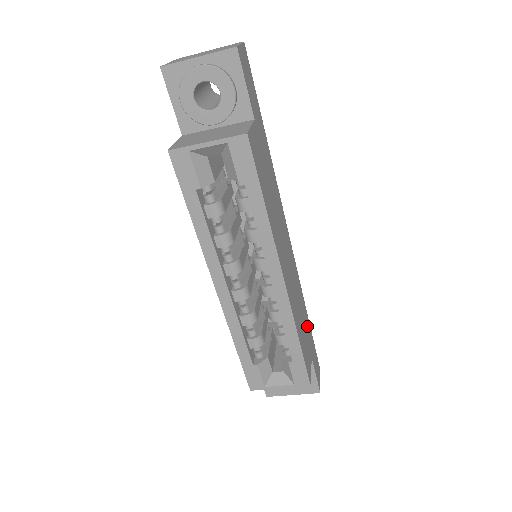
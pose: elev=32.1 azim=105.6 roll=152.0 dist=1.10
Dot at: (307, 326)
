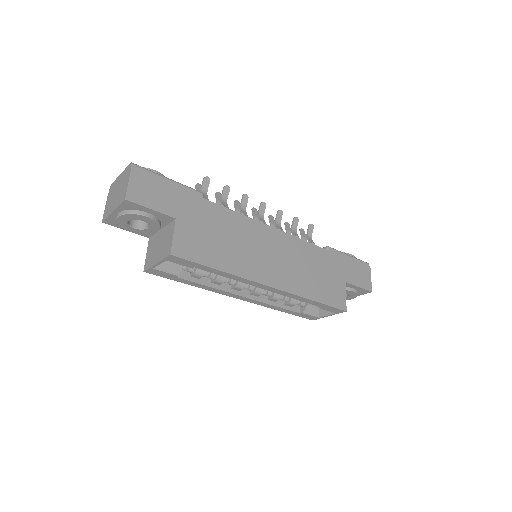
Dot at: (331, 264)
